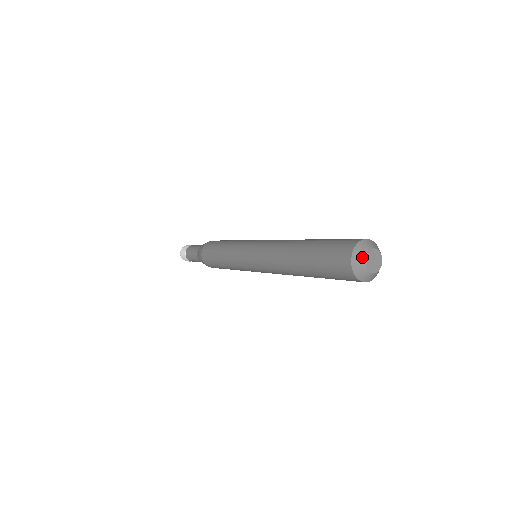
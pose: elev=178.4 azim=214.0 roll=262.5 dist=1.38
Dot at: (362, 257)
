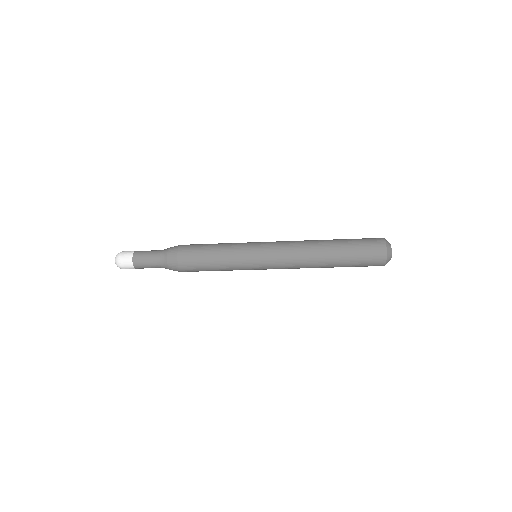
Dot at: (390, 246)
